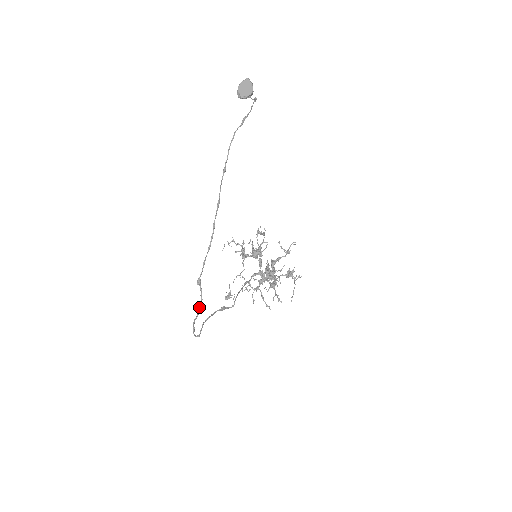
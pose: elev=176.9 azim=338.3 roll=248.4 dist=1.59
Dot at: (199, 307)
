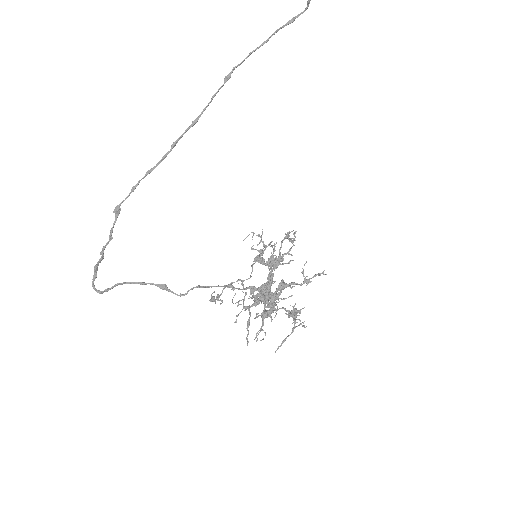
Dot at: (104, 246)
